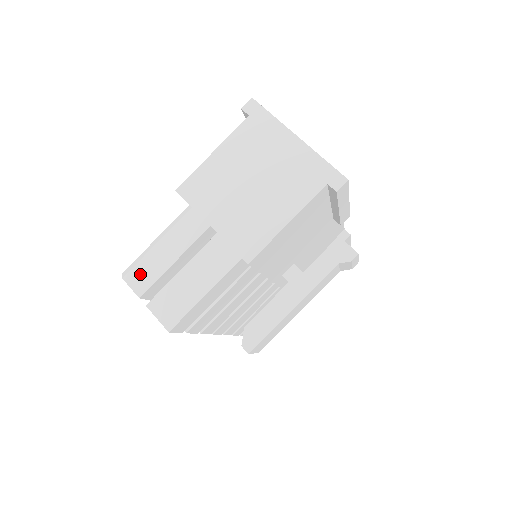
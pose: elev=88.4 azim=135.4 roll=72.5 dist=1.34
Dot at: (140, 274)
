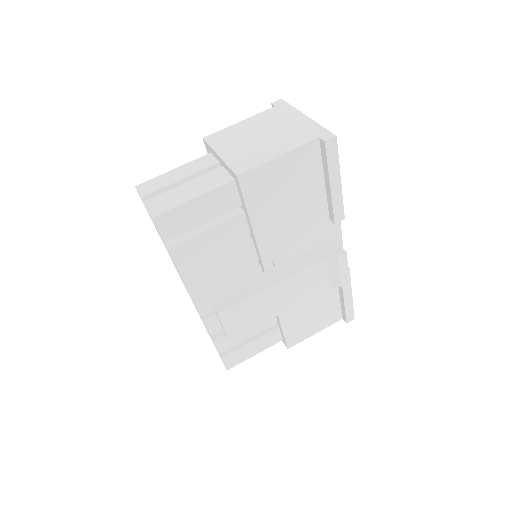
Dot at: (150, 185)
